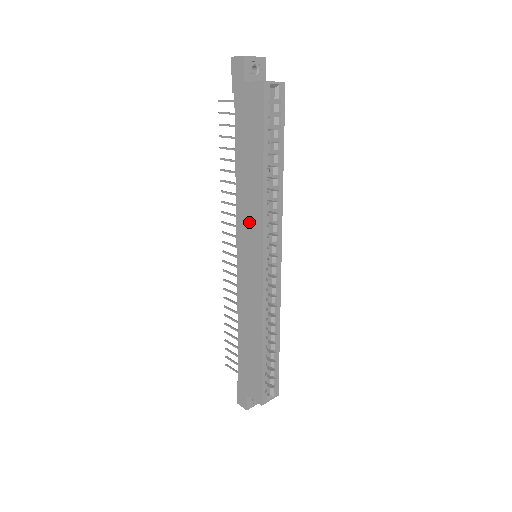
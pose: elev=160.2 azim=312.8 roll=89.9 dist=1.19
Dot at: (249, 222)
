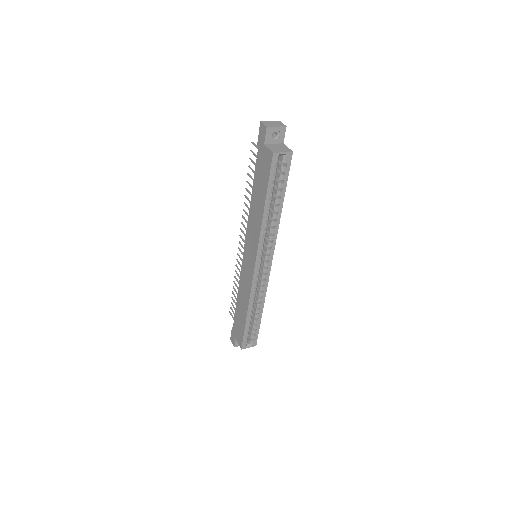
Dot at: (252, 235)
